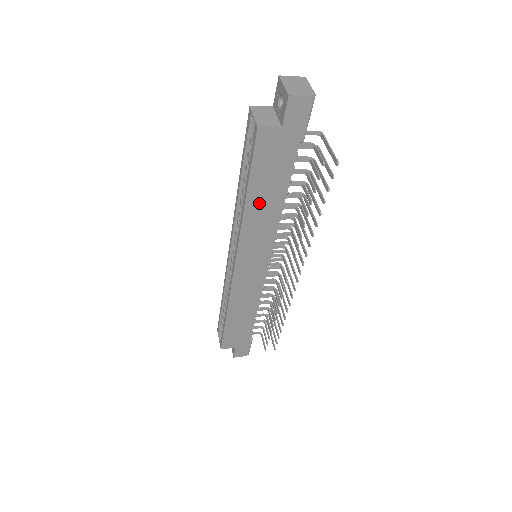
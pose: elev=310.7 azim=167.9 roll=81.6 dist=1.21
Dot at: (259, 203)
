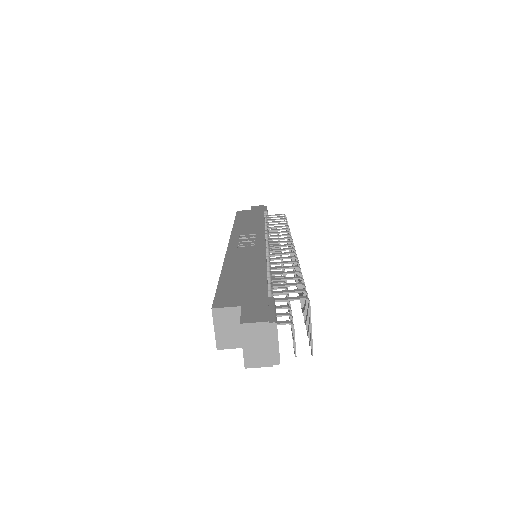
Dot at: occluded
